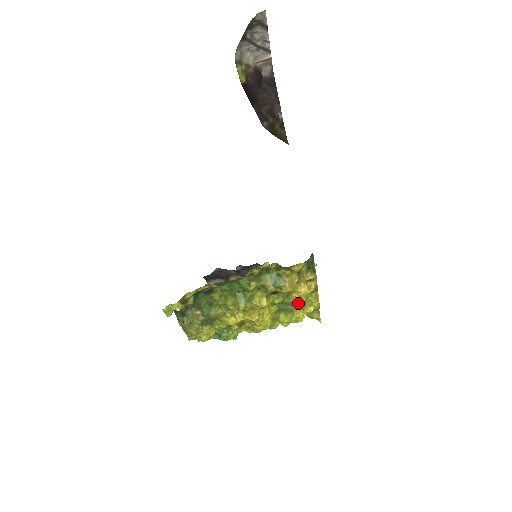
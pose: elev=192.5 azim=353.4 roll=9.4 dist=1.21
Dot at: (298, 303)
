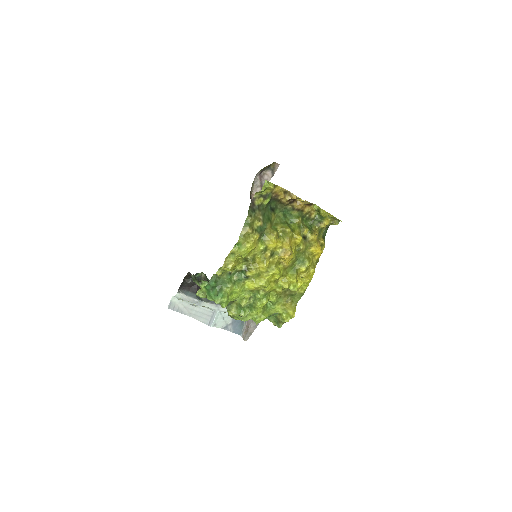
Dot at: (309, 261)
